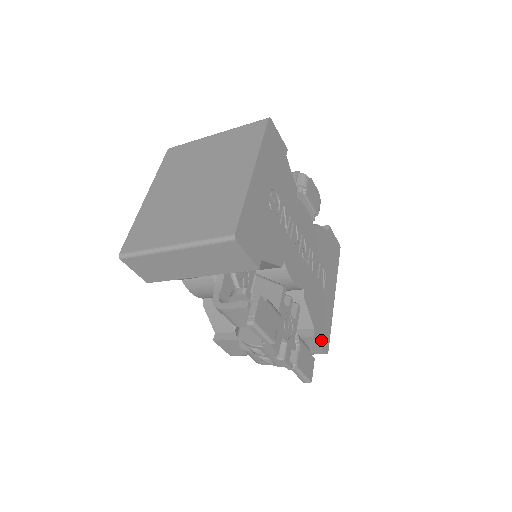
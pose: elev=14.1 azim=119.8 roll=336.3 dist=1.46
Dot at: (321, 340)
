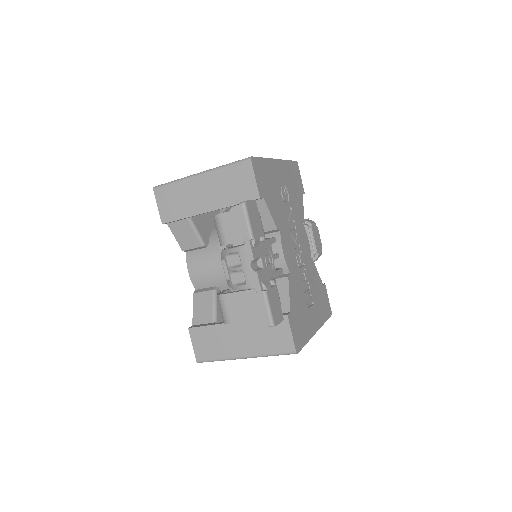
Dot at: (294, 332)
